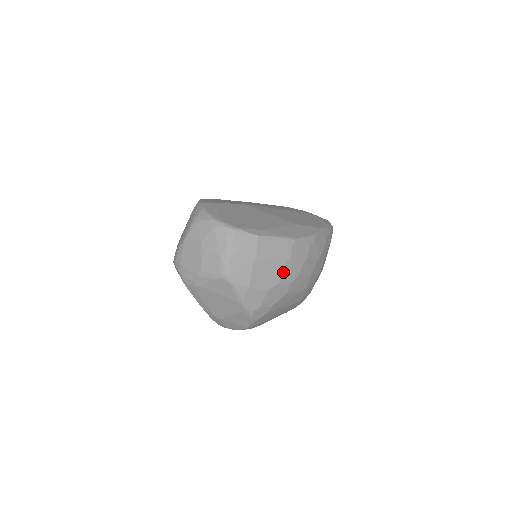
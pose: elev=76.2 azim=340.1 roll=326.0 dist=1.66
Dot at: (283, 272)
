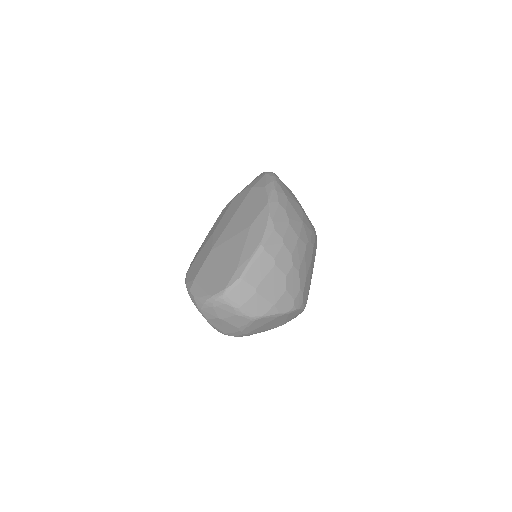
Dot at: (280, 270)
